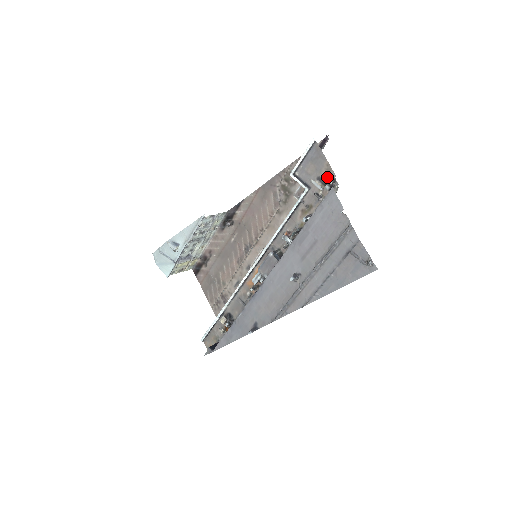
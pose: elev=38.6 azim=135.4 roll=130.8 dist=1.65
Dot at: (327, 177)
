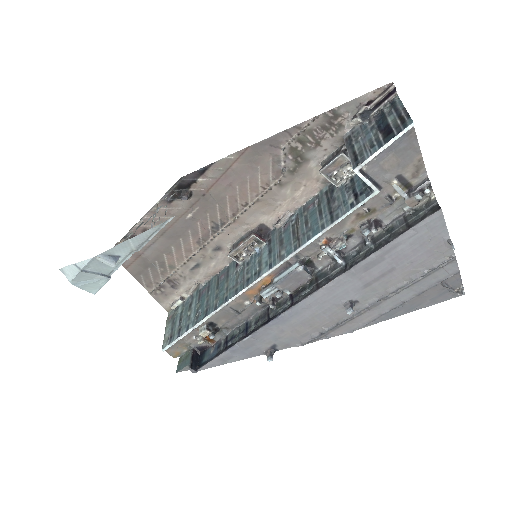
Dot at: (413, 176)
